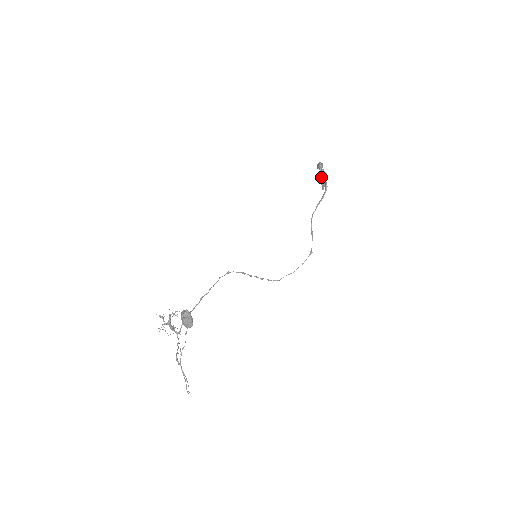
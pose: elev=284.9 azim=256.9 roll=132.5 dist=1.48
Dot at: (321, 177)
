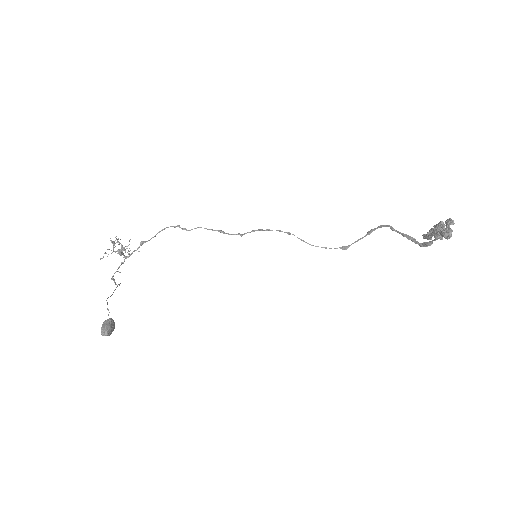
Dot at: (435, 233)
